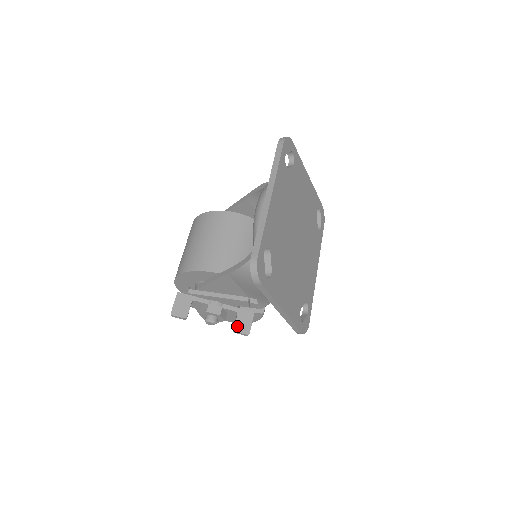
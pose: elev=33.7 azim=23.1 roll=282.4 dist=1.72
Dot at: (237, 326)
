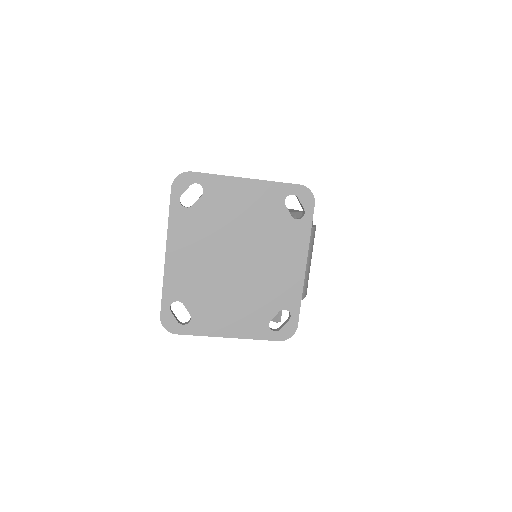
Dot at: occluded
